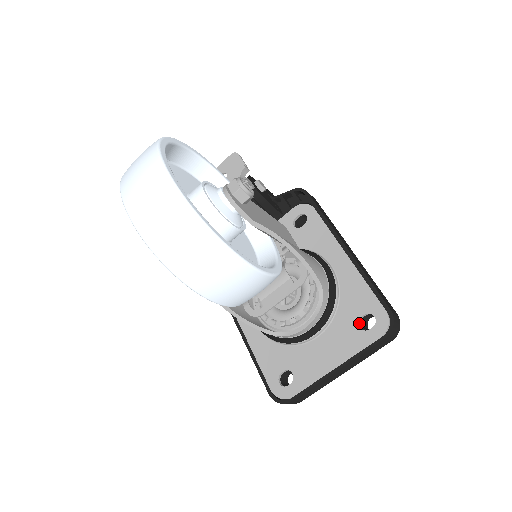
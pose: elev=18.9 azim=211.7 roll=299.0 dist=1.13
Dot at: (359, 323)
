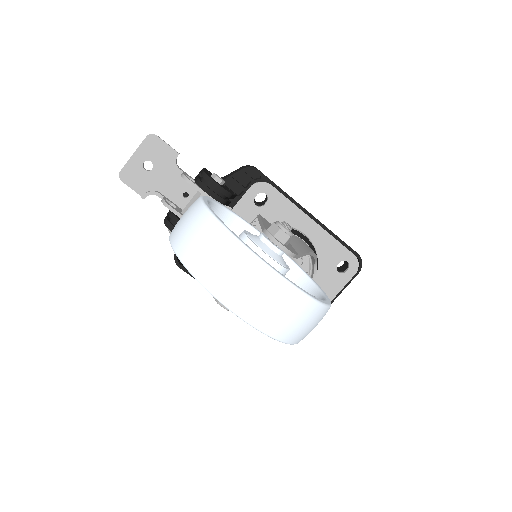
Dot at: (336, 269)
